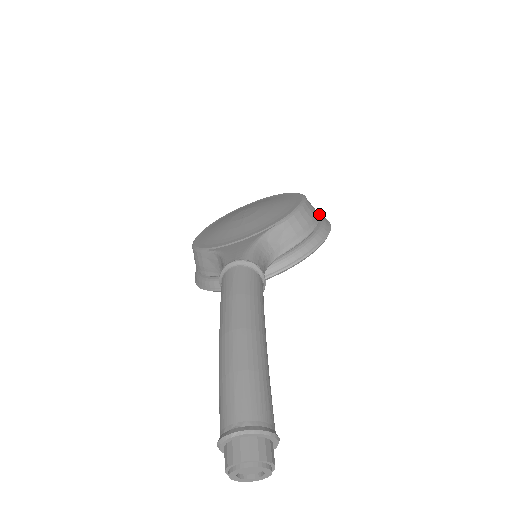
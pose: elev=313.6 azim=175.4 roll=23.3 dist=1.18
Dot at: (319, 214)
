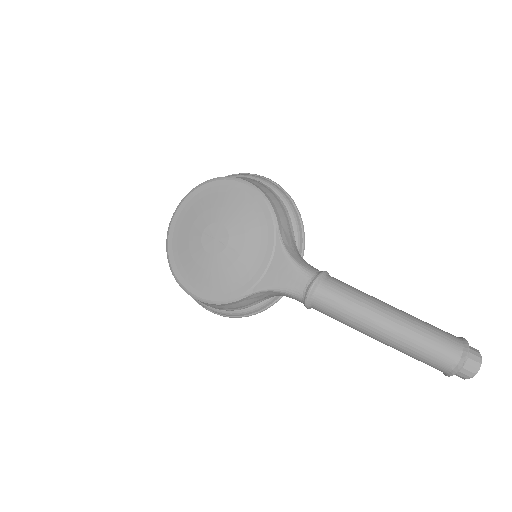
Dot at: (244, 176)
